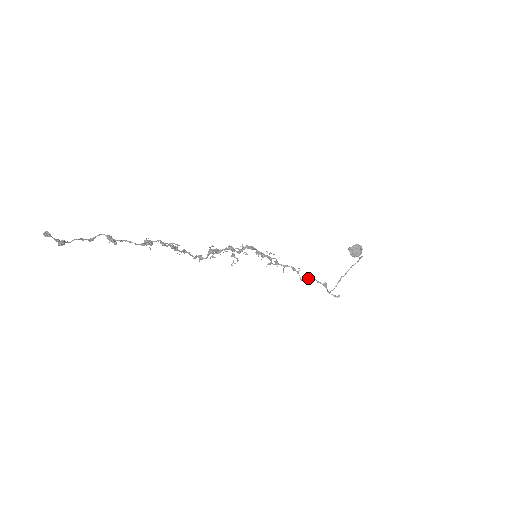
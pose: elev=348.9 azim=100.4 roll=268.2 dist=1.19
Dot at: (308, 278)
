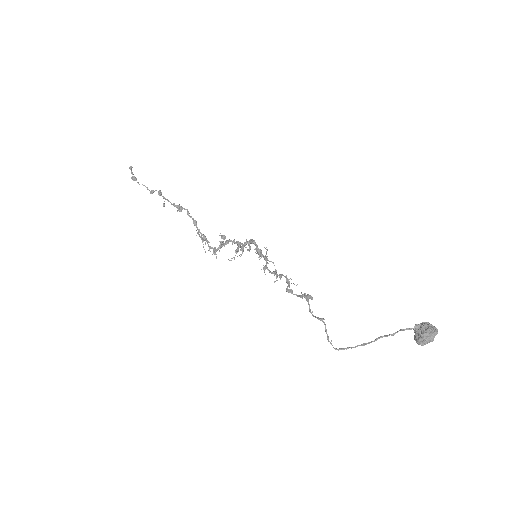
Dot at: (299, 295)
